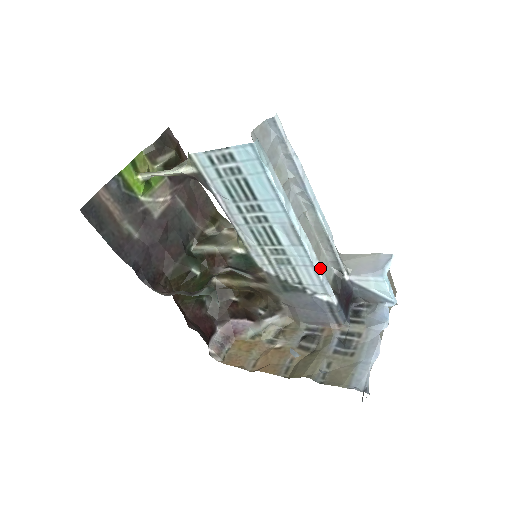
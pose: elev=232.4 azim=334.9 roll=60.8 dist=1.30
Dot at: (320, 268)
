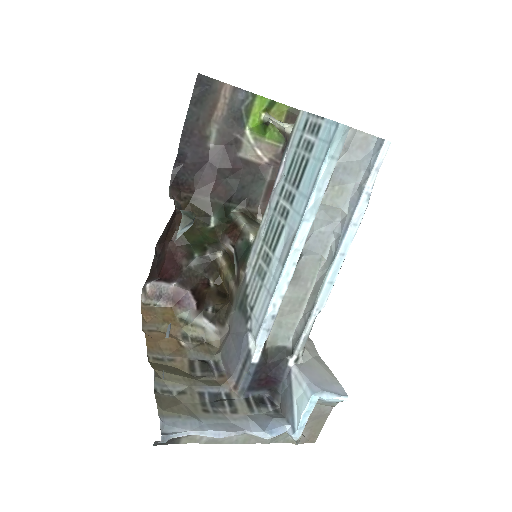
Dot at: (275, 308)
